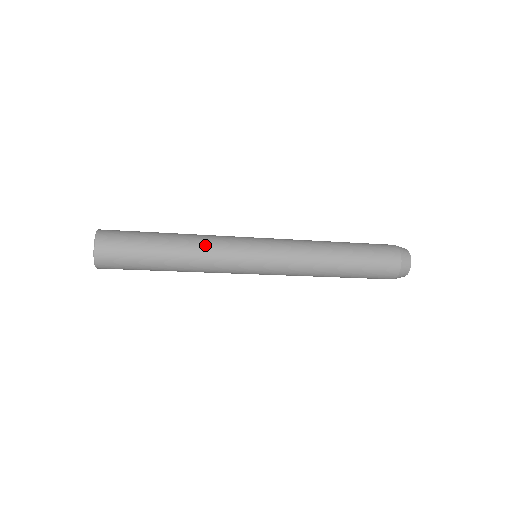
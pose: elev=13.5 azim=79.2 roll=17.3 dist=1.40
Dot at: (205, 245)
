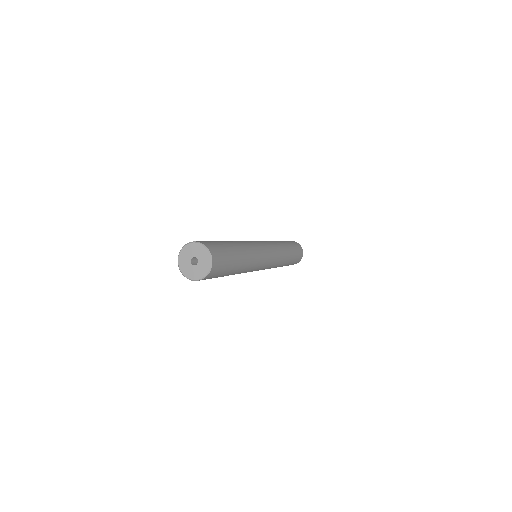
Dot at: (250, 269)
